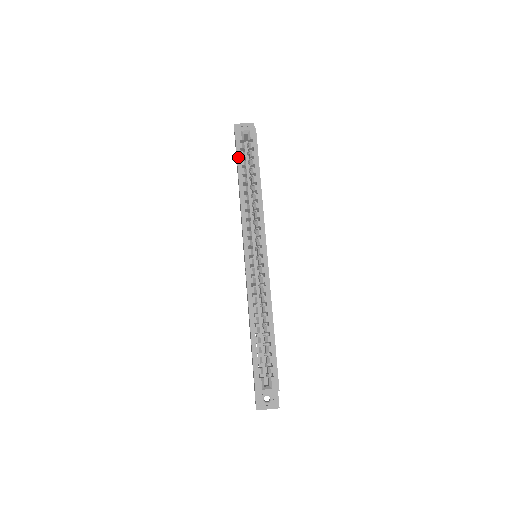
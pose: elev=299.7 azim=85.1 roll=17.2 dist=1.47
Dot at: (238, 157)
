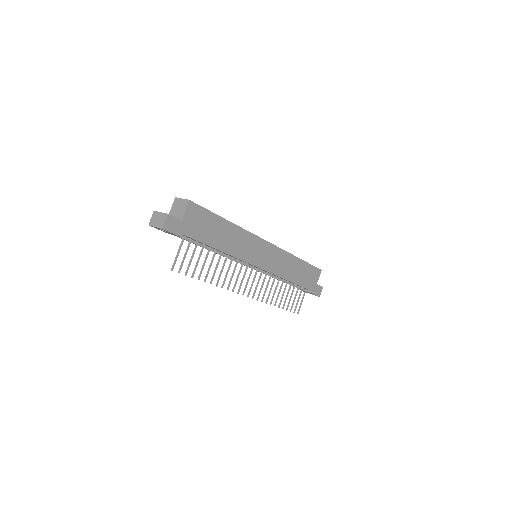
Dot at: occluded
